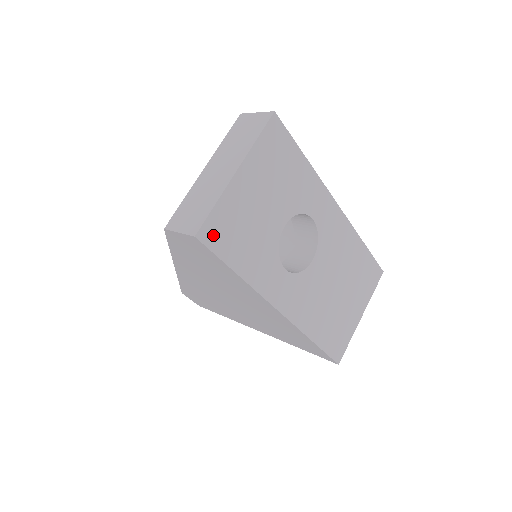
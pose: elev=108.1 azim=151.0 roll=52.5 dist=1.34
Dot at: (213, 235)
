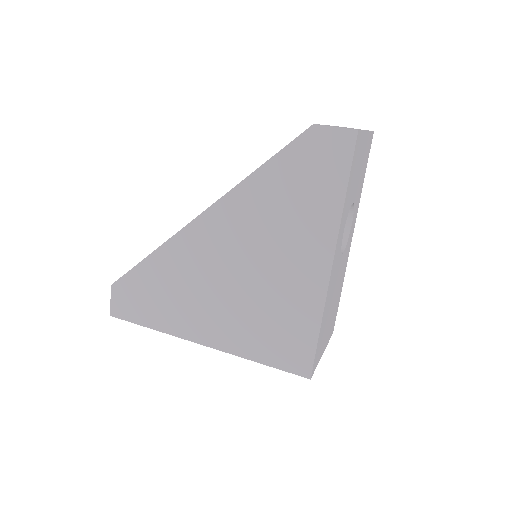
Dot at: (357, 145)
